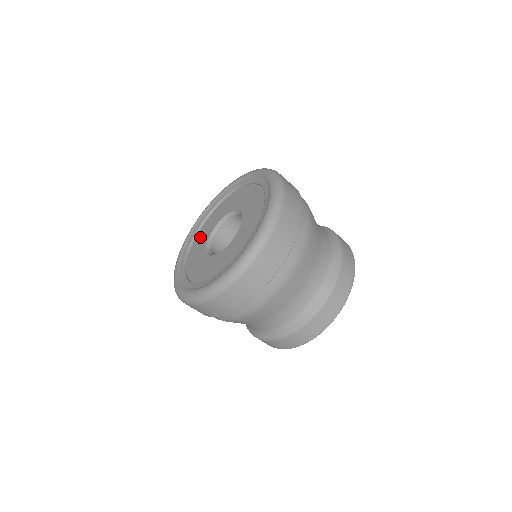
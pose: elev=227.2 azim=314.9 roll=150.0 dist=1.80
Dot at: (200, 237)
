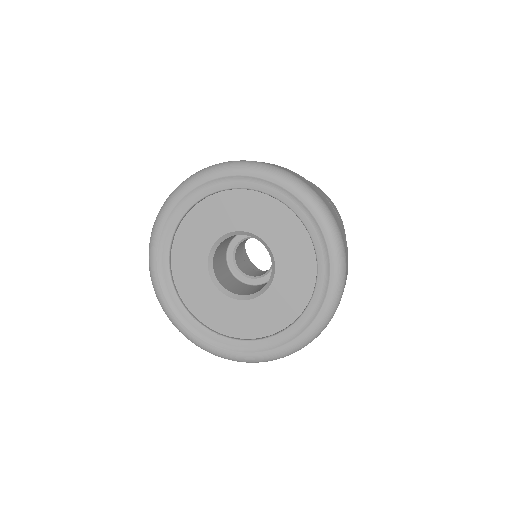
Dot at: (242, 205)
